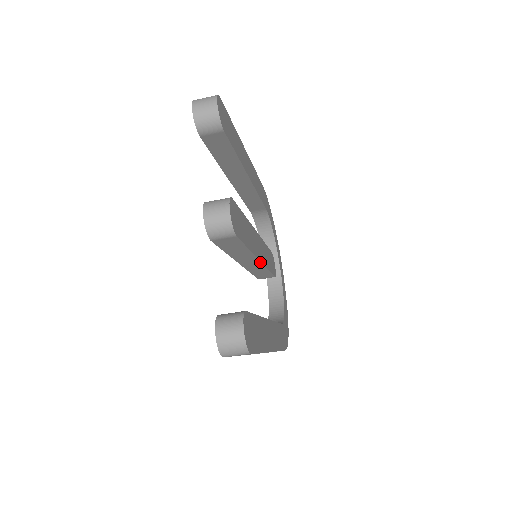
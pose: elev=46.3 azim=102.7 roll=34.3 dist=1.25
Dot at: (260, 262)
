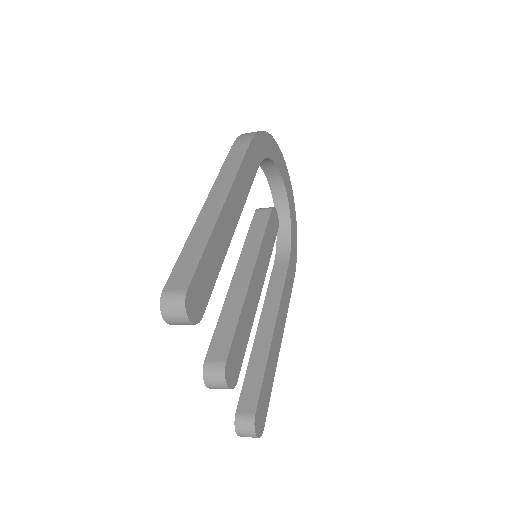
Dot at: (261, 289)
